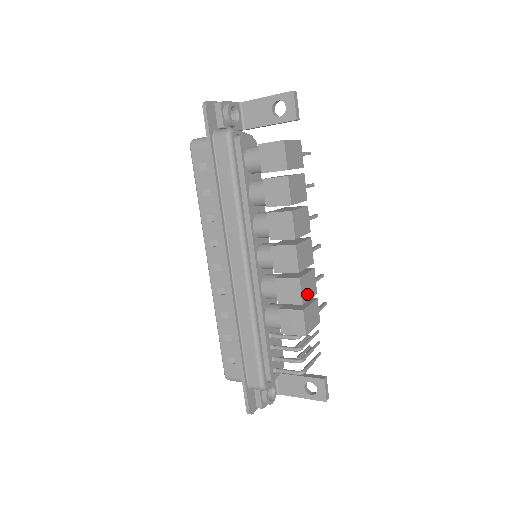
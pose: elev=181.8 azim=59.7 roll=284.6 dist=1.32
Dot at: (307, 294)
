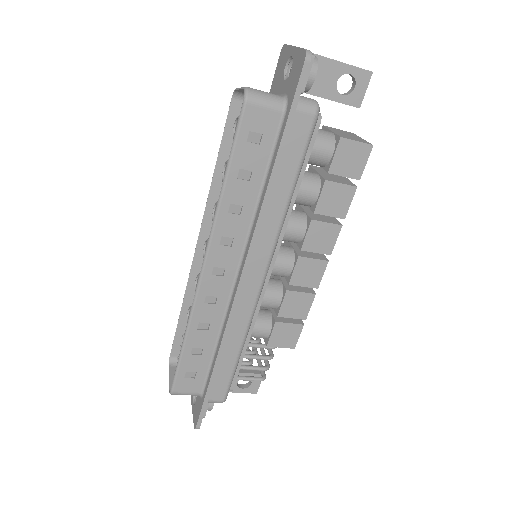
Dot at: occluded
